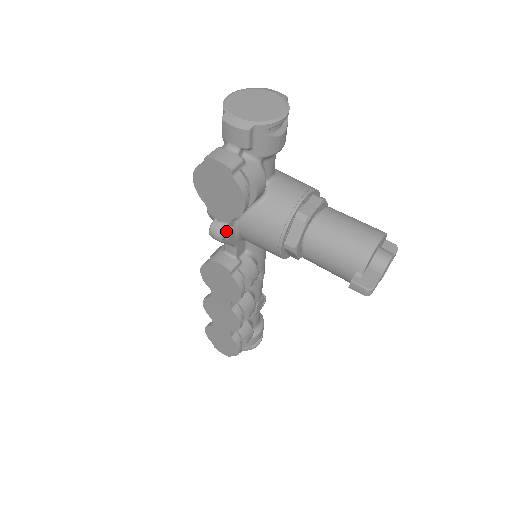
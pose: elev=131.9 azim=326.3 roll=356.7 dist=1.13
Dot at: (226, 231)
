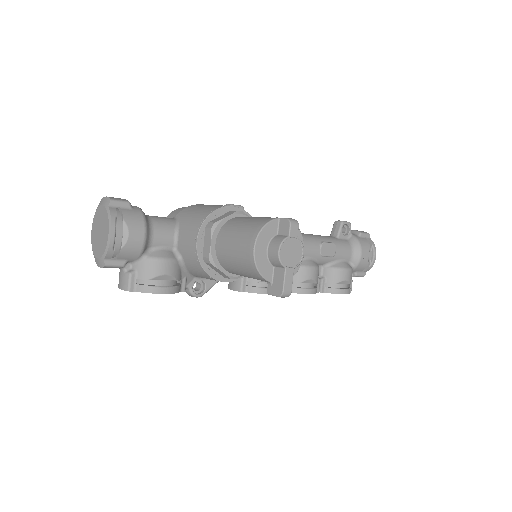
Dot at: (200, 283)
